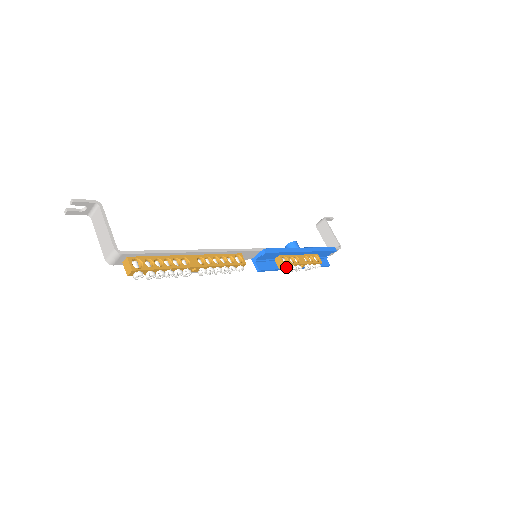
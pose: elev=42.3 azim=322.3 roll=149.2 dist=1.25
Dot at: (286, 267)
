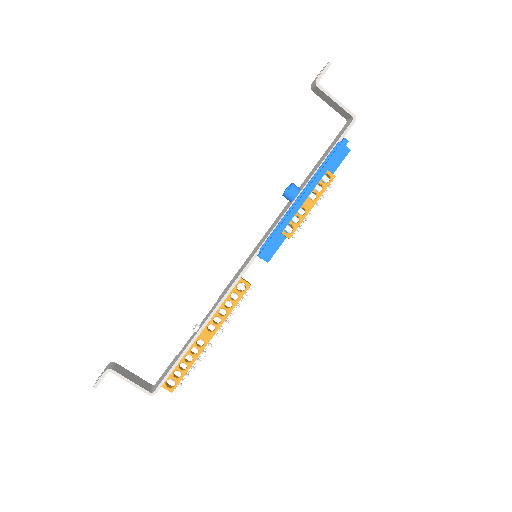
Dot at: (293, 237)
